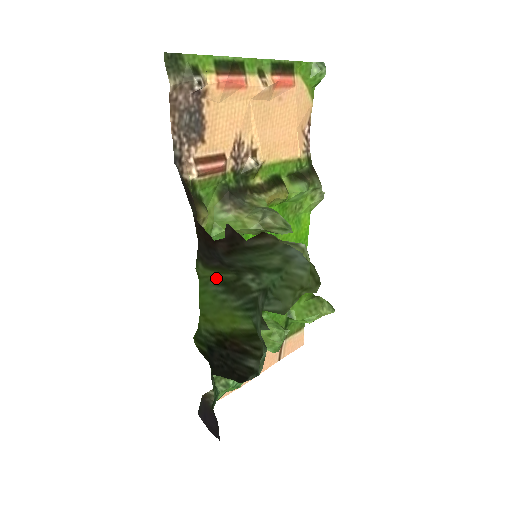
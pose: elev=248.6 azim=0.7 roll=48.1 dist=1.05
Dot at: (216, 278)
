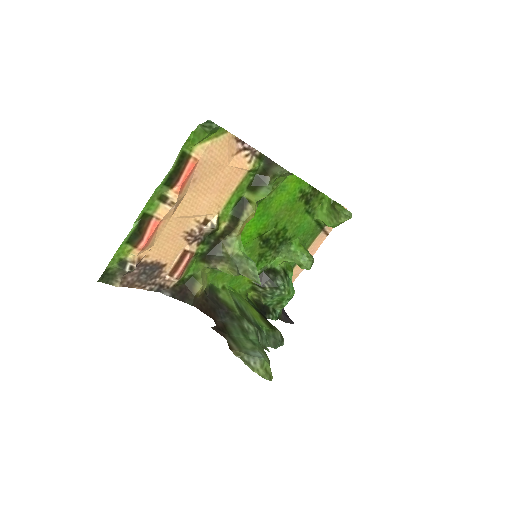
Dot at: (233, 301)
